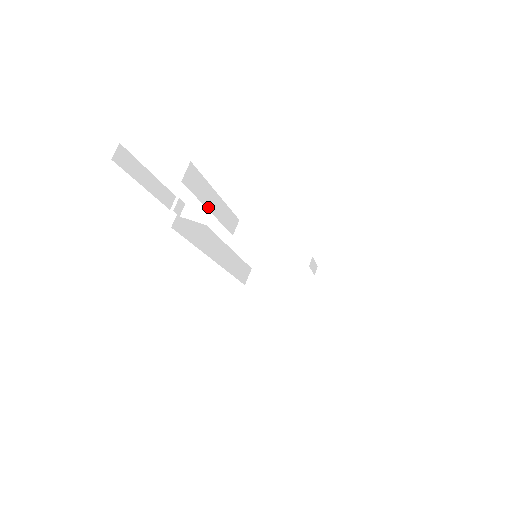
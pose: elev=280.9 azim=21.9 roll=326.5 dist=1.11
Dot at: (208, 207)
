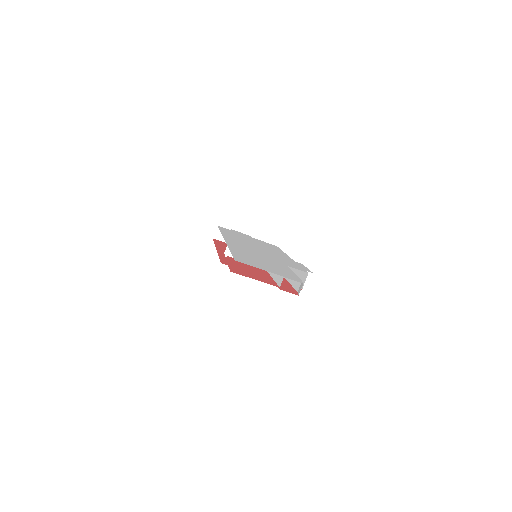
Dot at: (272, 278)
